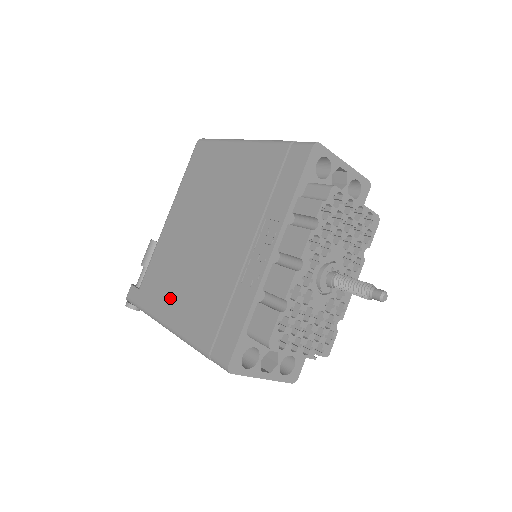
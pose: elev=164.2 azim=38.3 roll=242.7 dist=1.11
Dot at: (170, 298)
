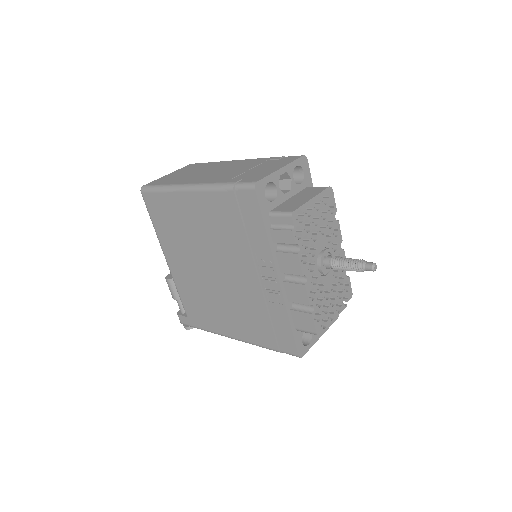
Dot at: (219, 320)
